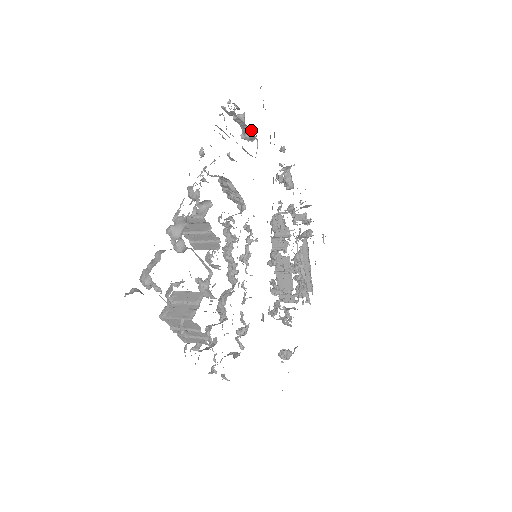
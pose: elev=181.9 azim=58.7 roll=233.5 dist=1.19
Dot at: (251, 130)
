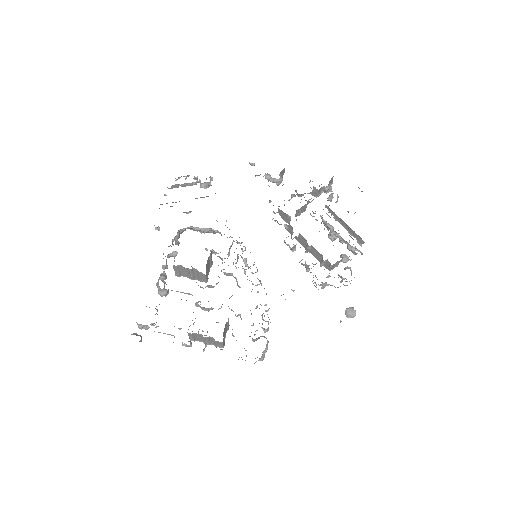
Dot at: (200, 181)
